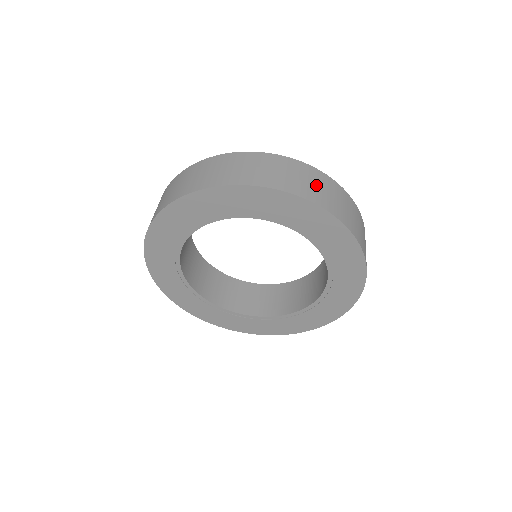
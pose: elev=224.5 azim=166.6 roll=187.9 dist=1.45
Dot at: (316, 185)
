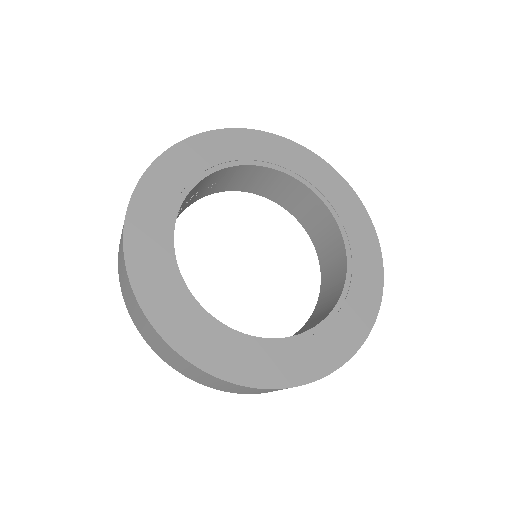
Dot at: occluded
